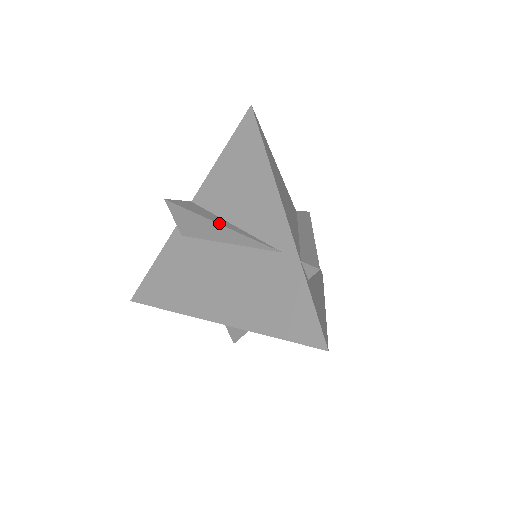
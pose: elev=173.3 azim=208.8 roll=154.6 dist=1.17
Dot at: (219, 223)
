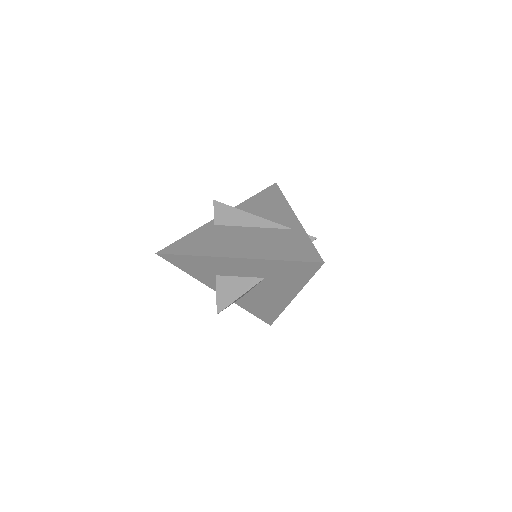
Dot at: (252, 214)
